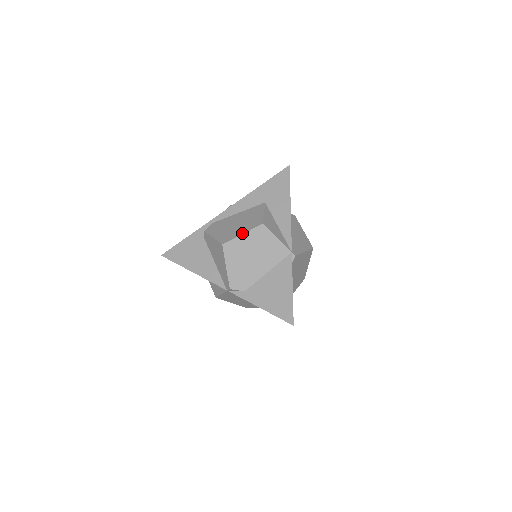
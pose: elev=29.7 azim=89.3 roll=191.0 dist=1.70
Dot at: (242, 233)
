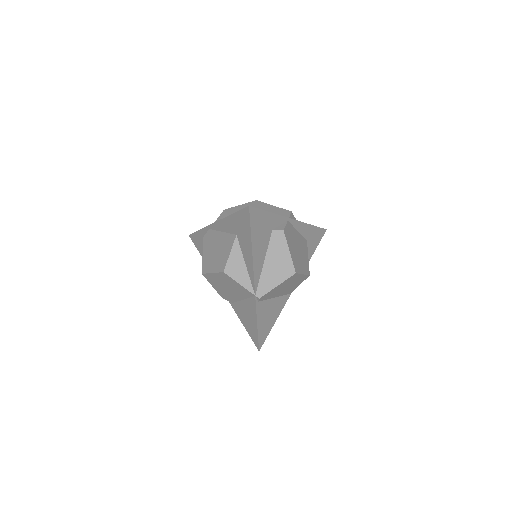
Dot at: (212, 272)
